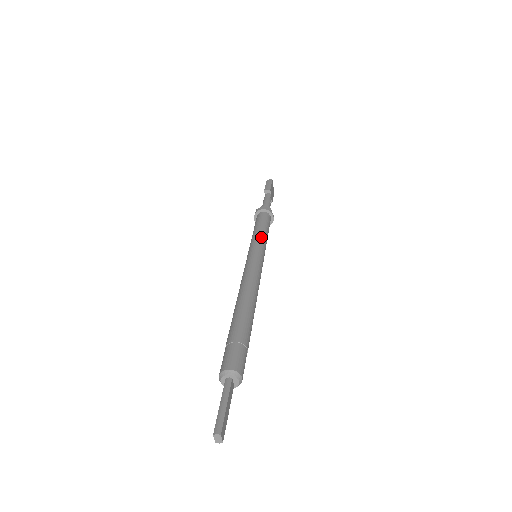
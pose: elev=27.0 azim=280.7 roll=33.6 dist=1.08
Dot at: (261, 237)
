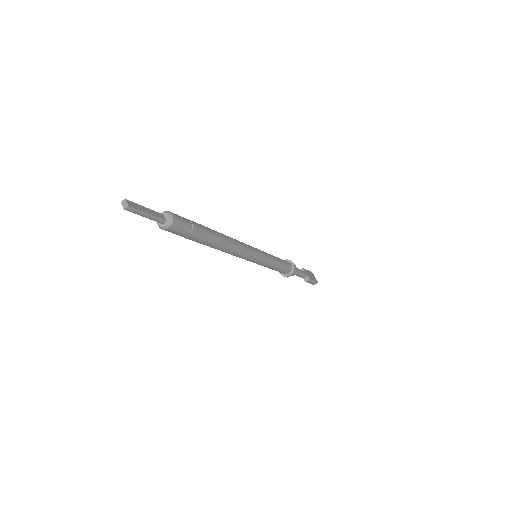
Dot at: occluded
